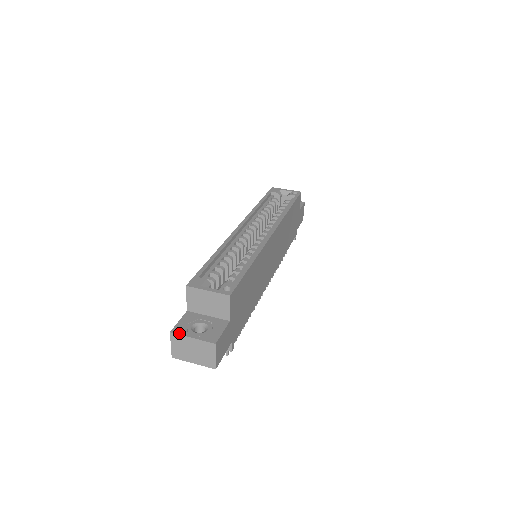
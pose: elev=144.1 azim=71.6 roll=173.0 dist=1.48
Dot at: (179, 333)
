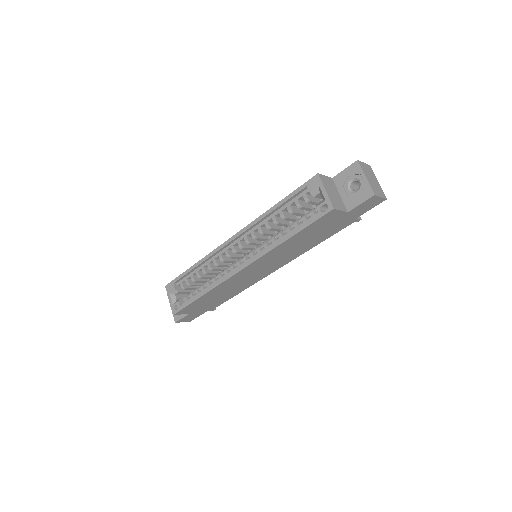
Dot at: occluded
